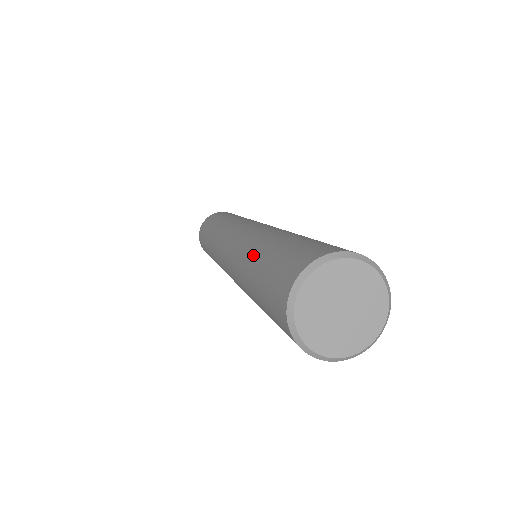
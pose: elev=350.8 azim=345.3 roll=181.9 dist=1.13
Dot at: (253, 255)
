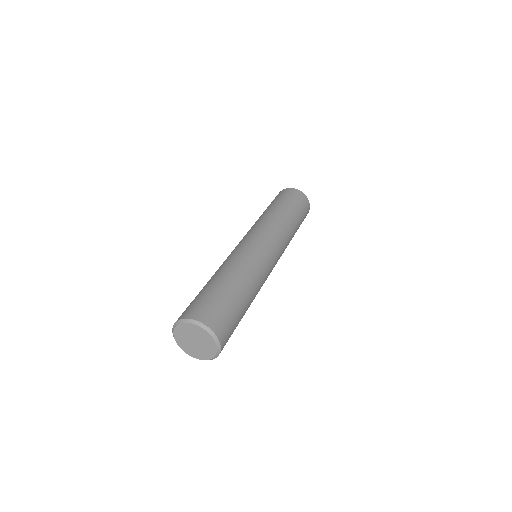
Dot at: (227, 275)
